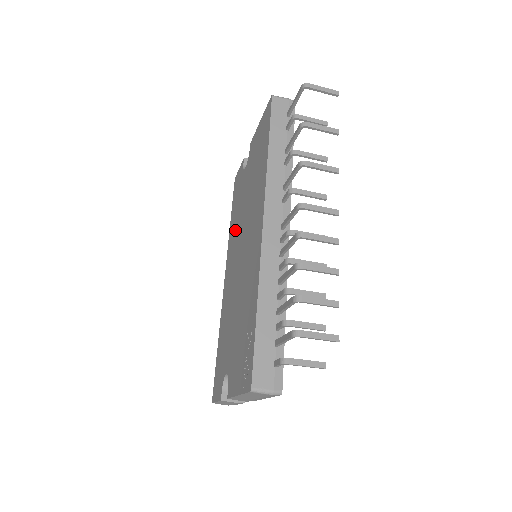
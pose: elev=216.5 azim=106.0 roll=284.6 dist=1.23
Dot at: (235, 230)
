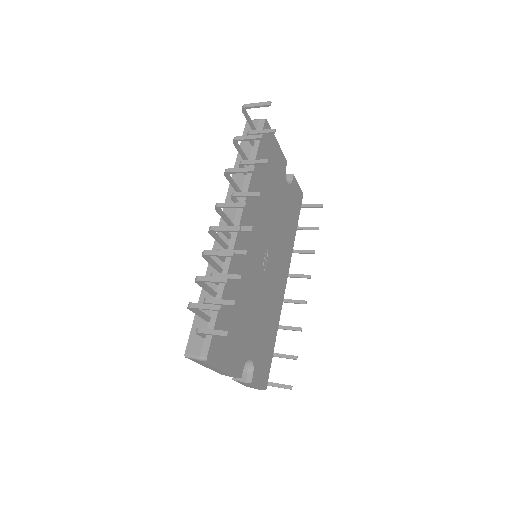
Dot at: occluded
